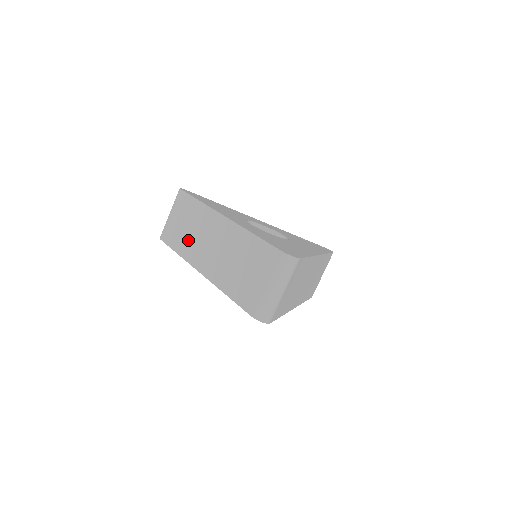
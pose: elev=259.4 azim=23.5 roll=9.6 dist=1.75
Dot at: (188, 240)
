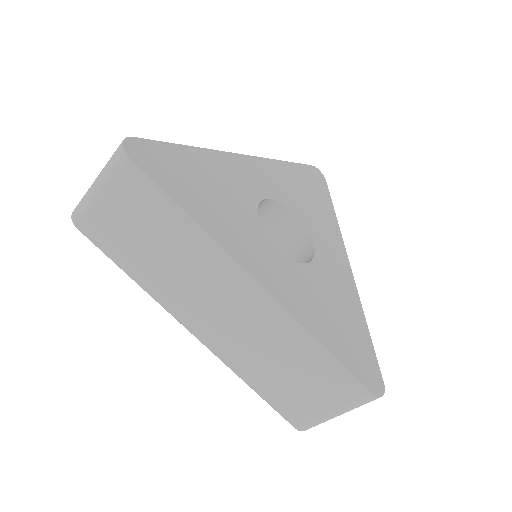
Dot at: (161, 273)
